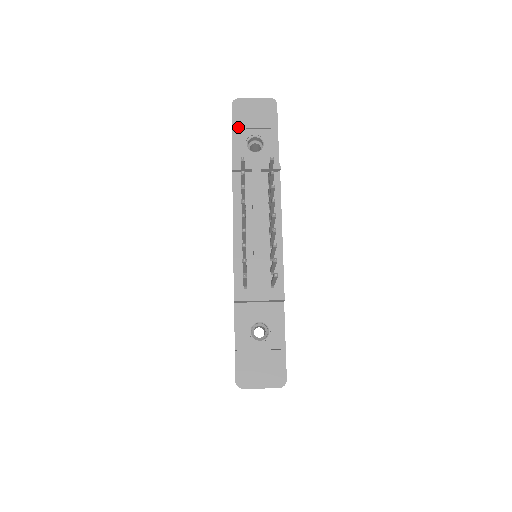
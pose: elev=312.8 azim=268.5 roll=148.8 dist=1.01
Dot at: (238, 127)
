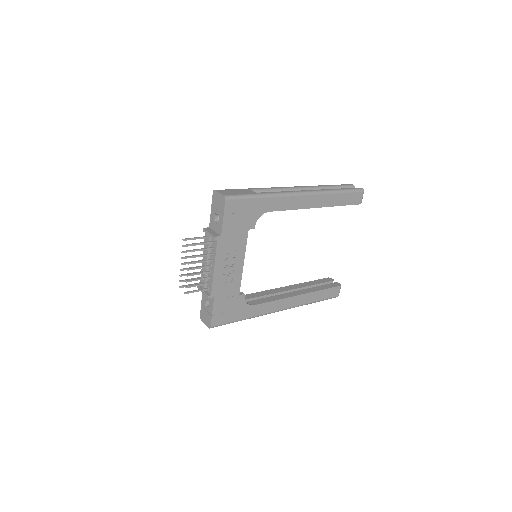
Dot at: (213, 206)
